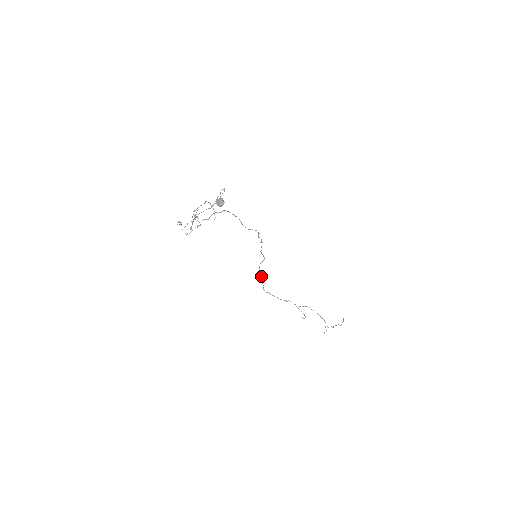
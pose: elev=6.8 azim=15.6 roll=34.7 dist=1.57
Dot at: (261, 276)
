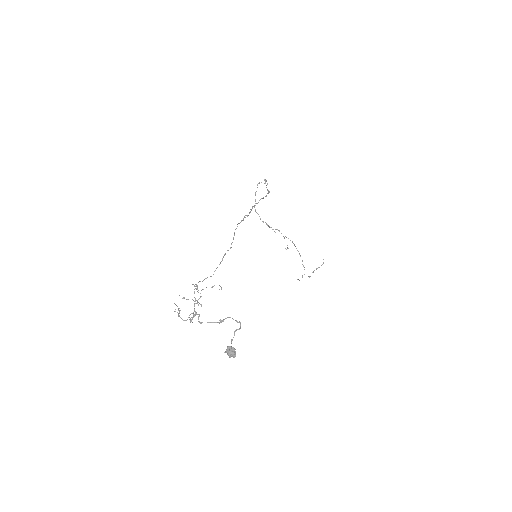
Dot at: occluded
